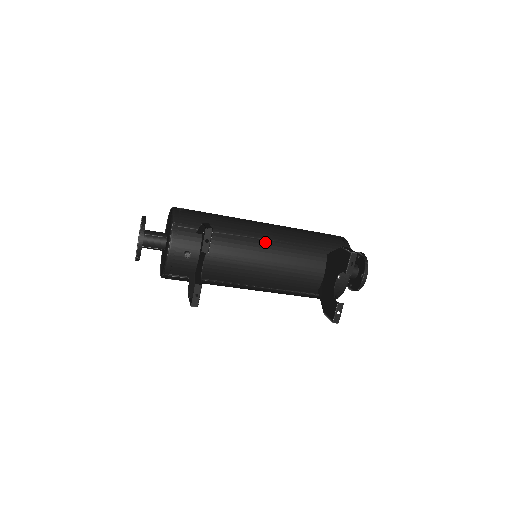
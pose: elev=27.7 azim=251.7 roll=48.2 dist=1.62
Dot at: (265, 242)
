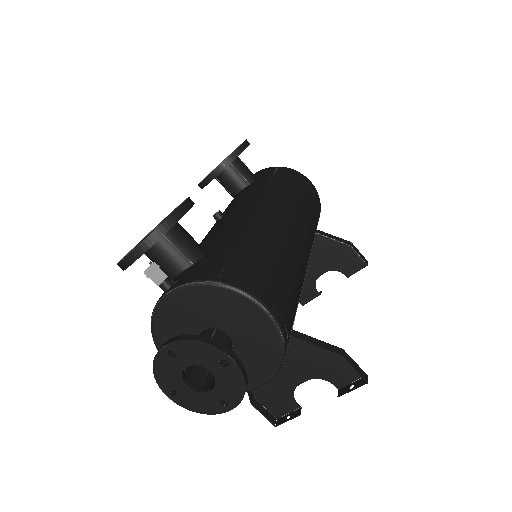
Dot at: occluded
